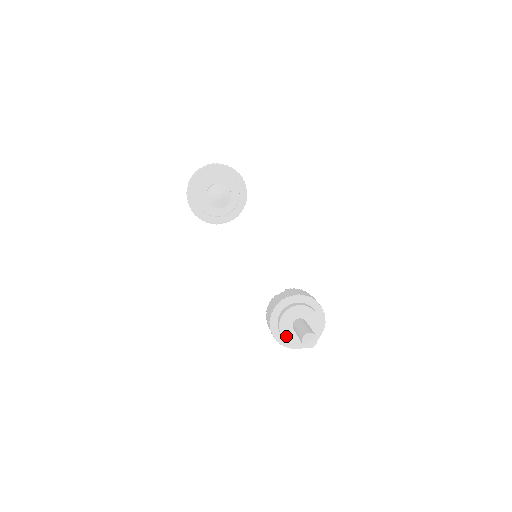
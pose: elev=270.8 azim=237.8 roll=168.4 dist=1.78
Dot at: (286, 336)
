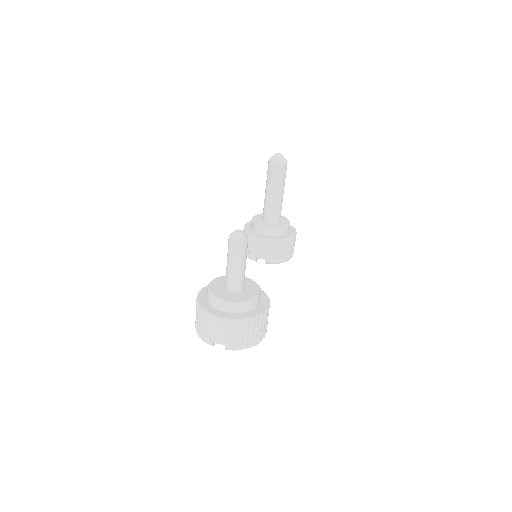
Dot at: (213, 285)
